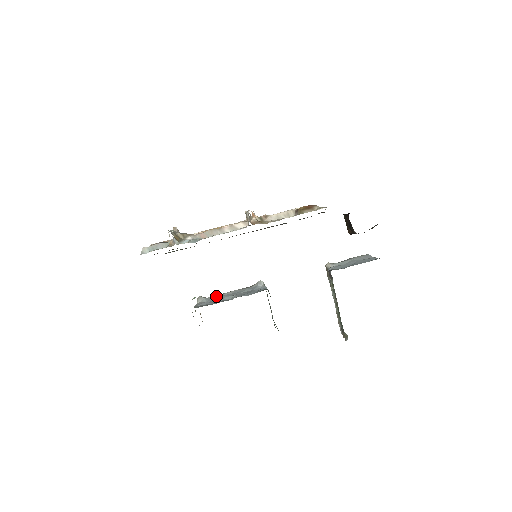
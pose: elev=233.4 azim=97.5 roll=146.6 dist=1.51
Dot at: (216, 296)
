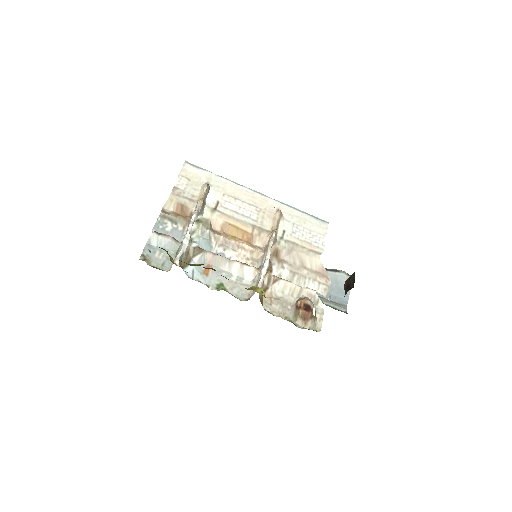
Dot at: occluded
